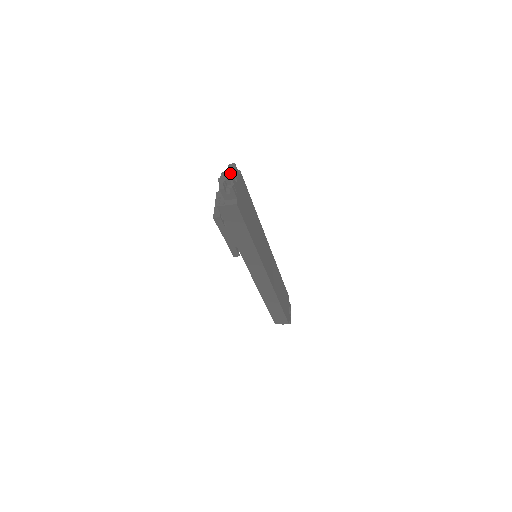
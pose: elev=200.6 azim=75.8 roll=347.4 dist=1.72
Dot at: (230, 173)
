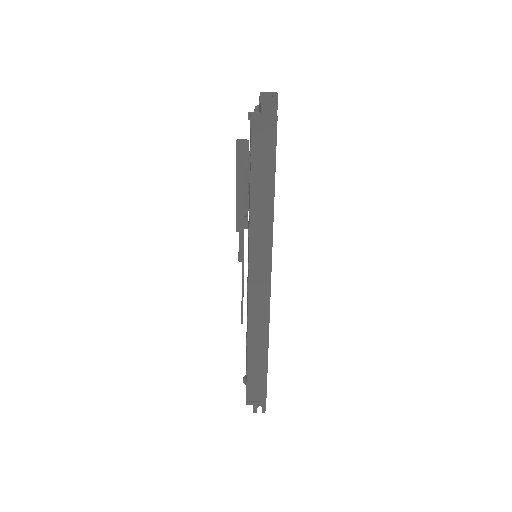
Dot at: occluded
